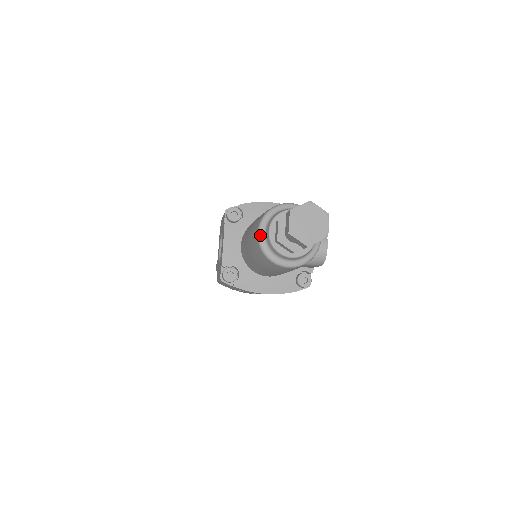
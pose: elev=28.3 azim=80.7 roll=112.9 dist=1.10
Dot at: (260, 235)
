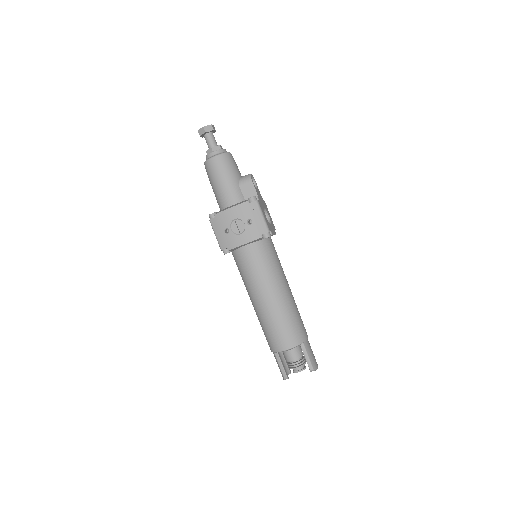
Dot at: occluded
